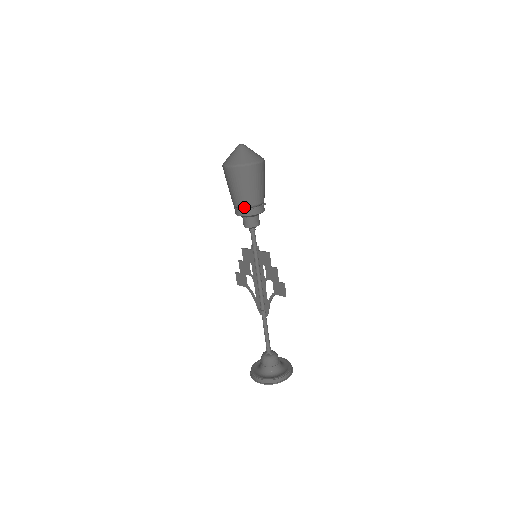
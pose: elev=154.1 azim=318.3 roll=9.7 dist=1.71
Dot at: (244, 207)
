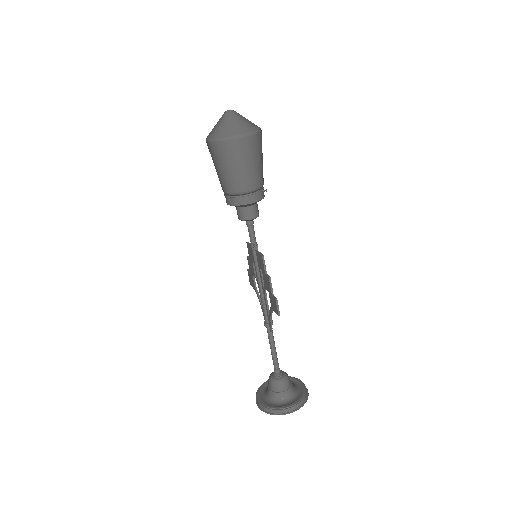
Dot at: (229, 194)
